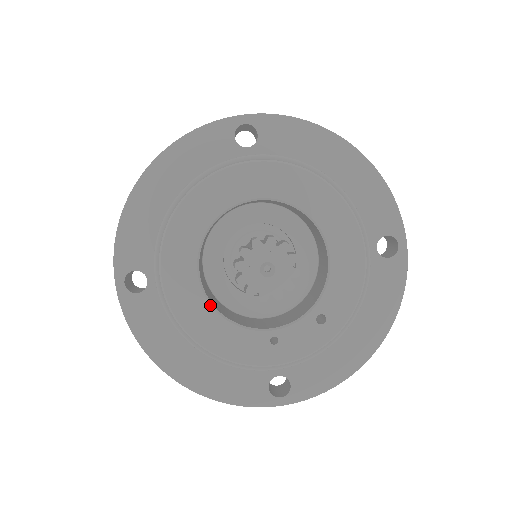
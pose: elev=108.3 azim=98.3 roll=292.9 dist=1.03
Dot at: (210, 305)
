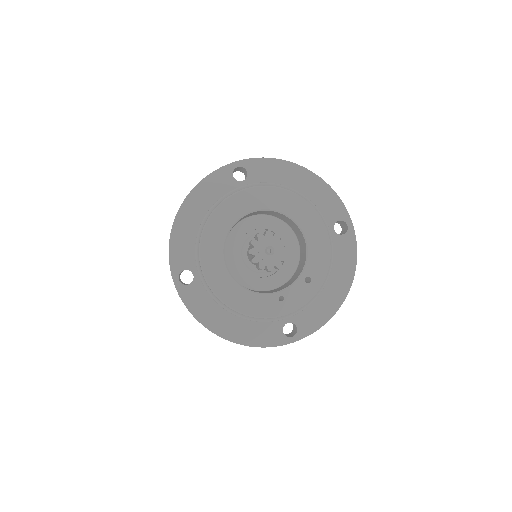
Dot at: (236, 283)
